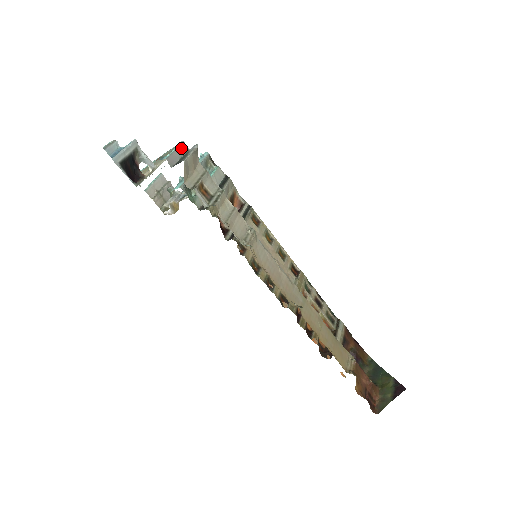
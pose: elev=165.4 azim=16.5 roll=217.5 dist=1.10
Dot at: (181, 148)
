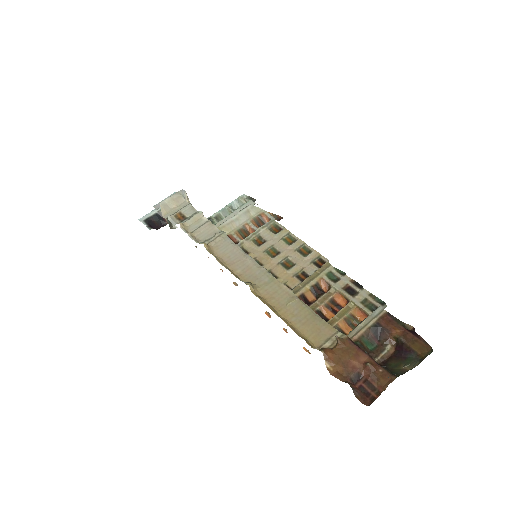
Dot at: occluded
